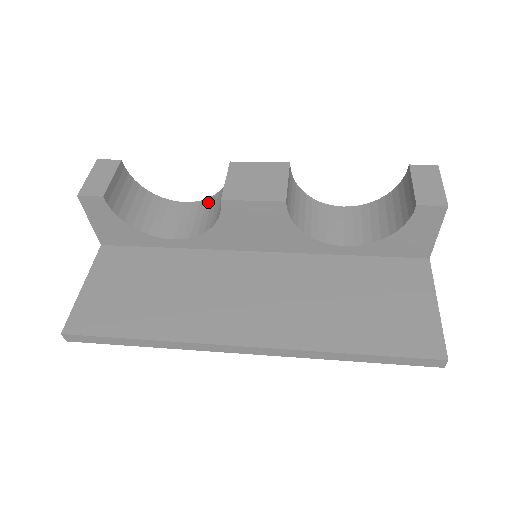
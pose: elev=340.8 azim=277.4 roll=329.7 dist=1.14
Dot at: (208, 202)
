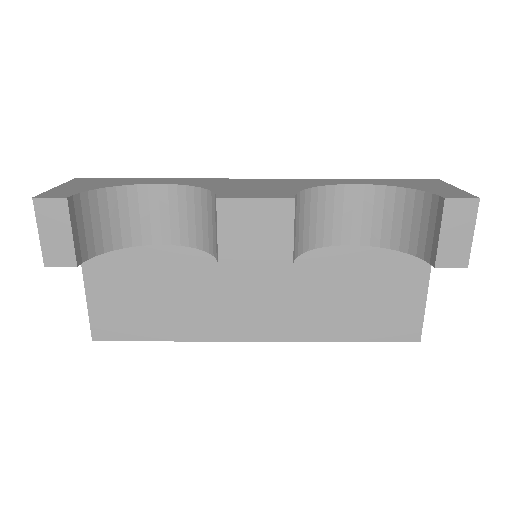
Dot at: (189, 195)
